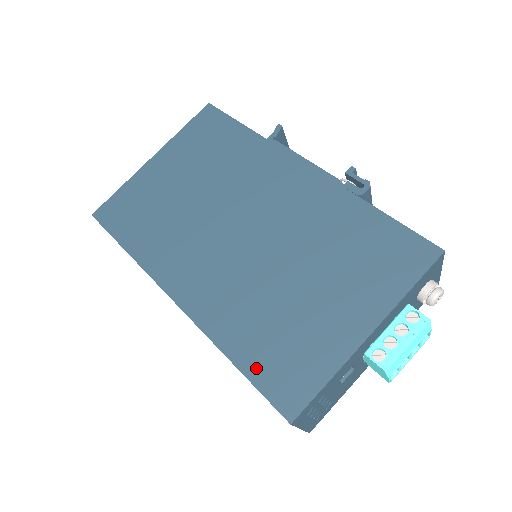
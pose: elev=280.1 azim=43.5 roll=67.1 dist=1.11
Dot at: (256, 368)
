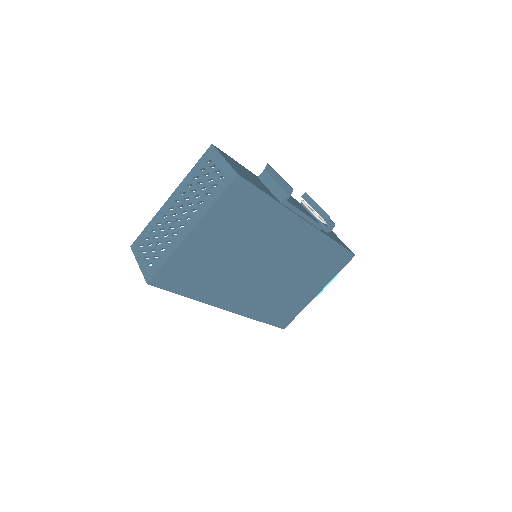
Dot at: (271, 320)
